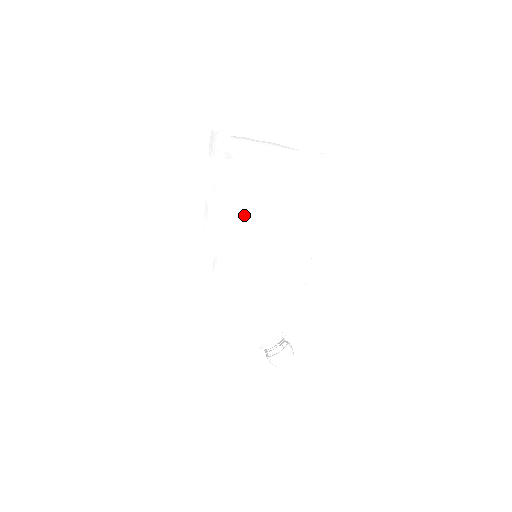
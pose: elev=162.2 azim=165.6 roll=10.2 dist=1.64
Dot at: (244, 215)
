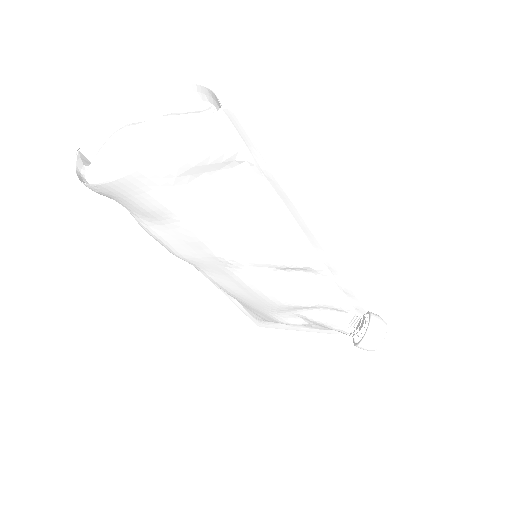
Dot at: (185, 249)
